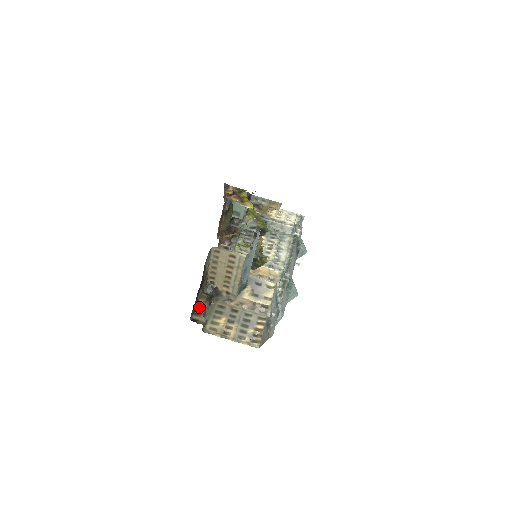
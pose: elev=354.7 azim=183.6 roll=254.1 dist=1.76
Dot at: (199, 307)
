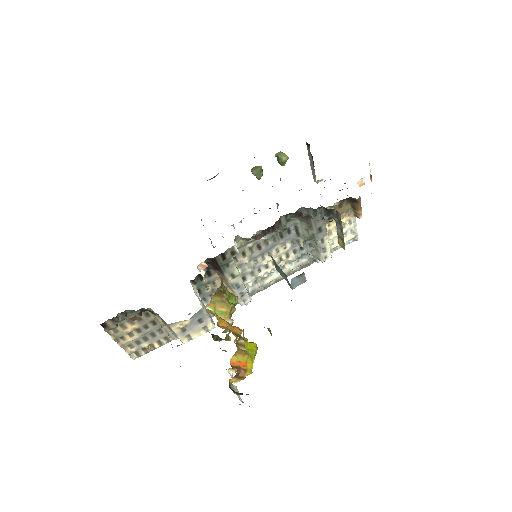
Dot at: (124, 312)
